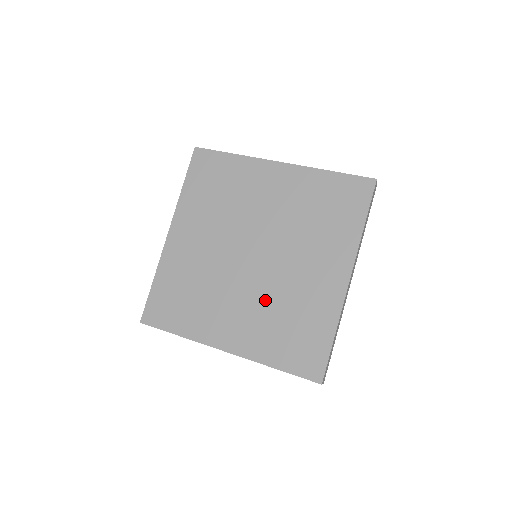
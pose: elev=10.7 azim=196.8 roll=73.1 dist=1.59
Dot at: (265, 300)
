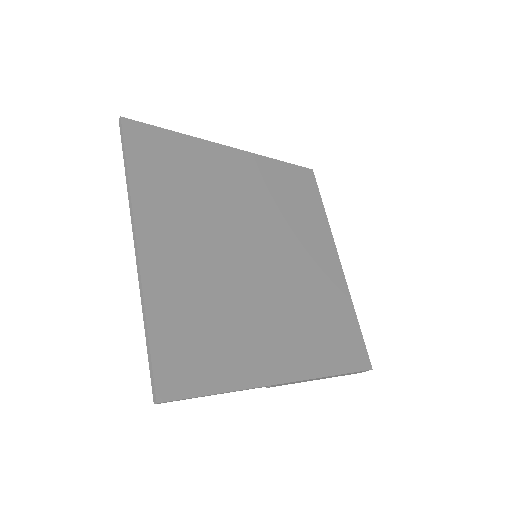
Dot at: (293, 302)
